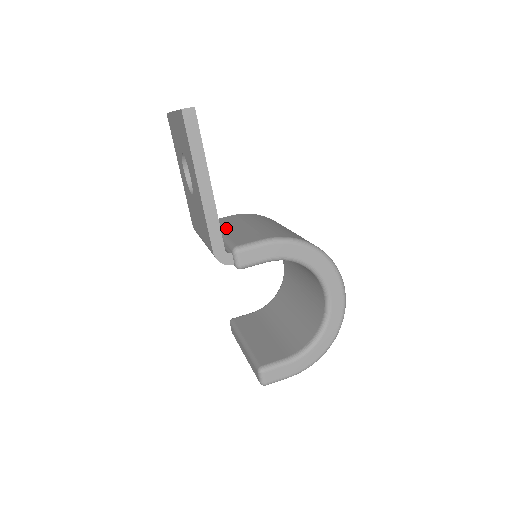
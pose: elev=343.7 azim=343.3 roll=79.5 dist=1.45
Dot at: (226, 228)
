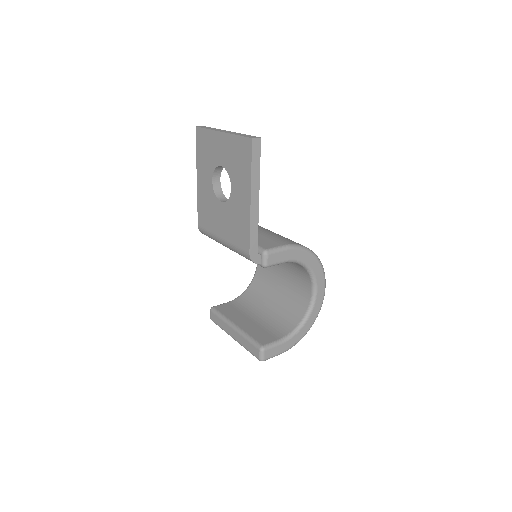
Dot at: occluded
